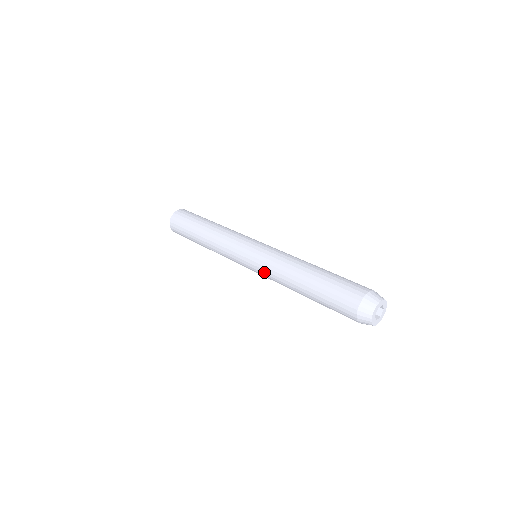
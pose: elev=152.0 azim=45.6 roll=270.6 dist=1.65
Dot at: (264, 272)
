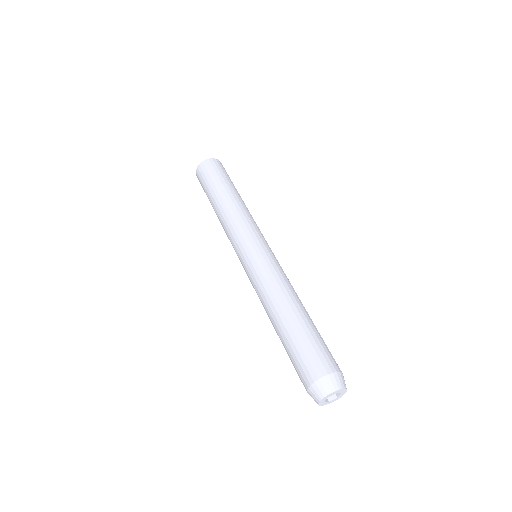
Dot at: occluded
